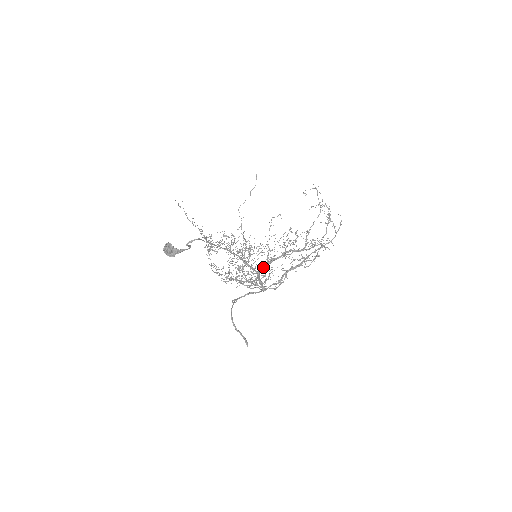
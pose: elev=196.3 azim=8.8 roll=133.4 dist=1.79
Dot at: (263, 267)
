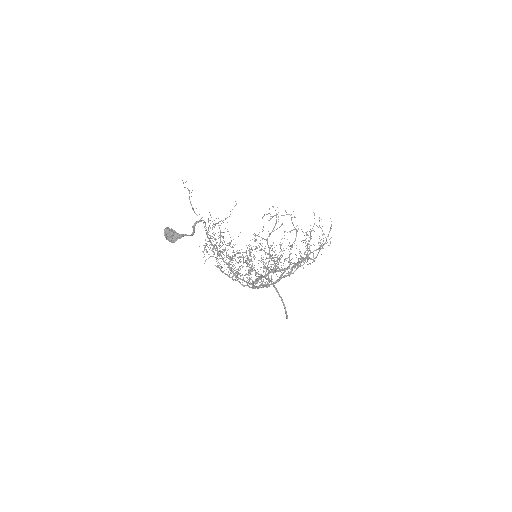
Dot at: occluded
